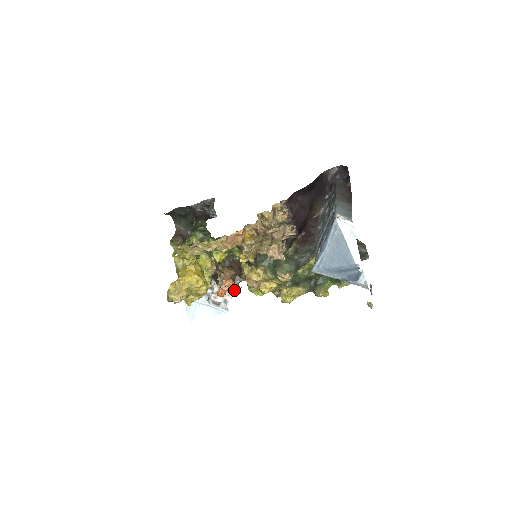
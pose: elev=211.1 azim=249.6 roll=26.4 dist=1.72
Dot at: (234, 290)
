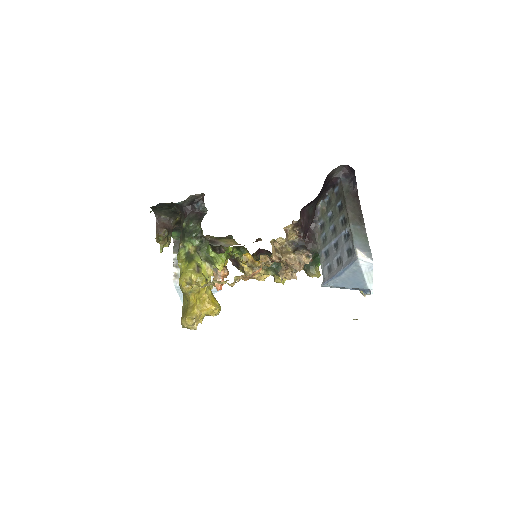
Dot at: occluded
